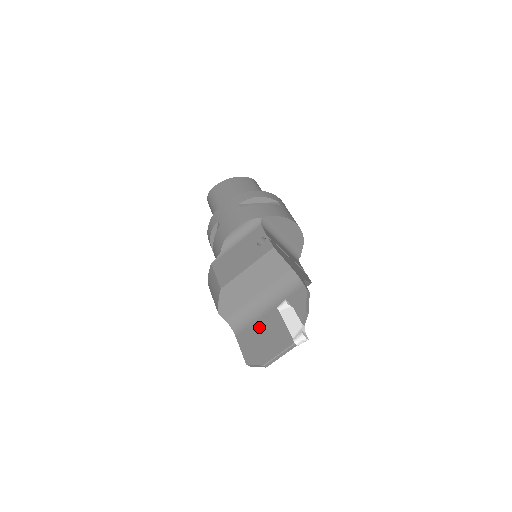
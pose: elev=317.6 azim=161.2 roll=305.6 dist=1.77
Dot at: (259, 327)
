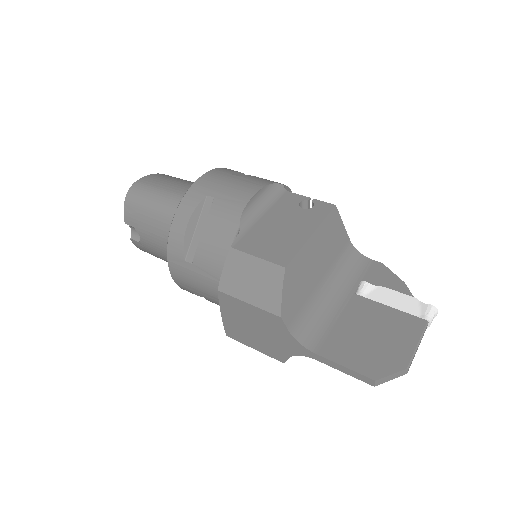
Dot at: (350, 325)
